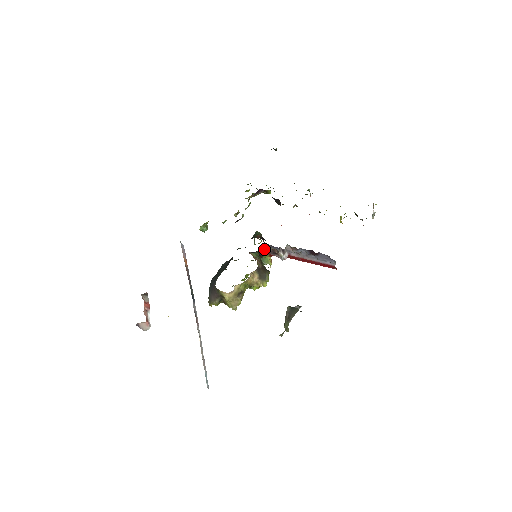
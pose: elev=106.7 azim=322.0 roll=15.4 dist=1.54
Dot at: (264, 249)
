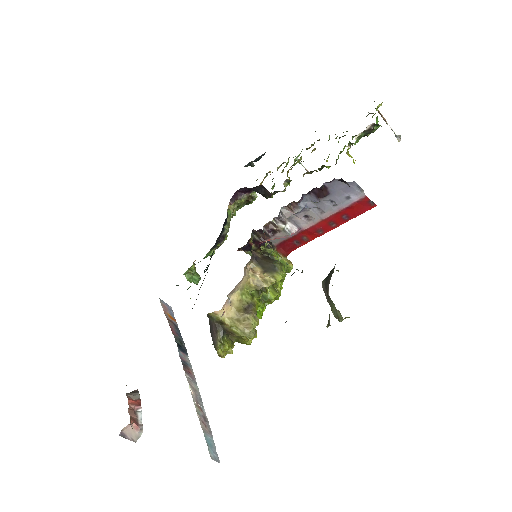
Dot at: (258, 237)
